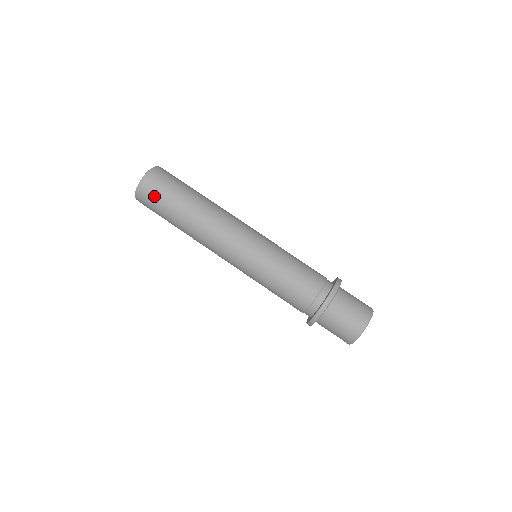
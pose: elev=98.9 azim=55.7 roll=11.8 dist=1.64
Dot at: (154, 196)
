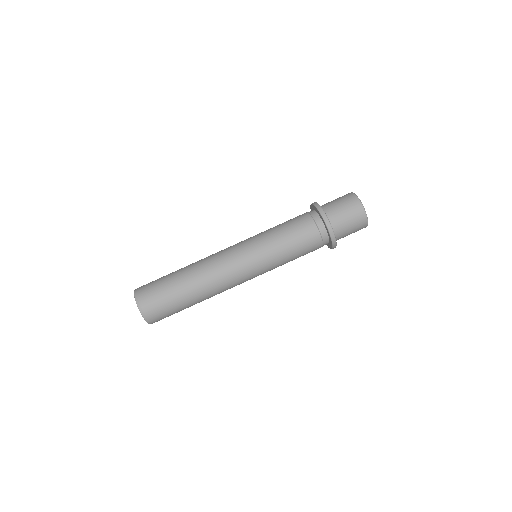
Dot at: (154, 296)
